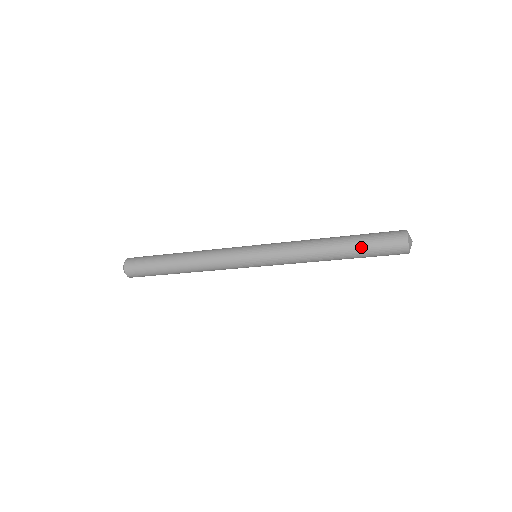
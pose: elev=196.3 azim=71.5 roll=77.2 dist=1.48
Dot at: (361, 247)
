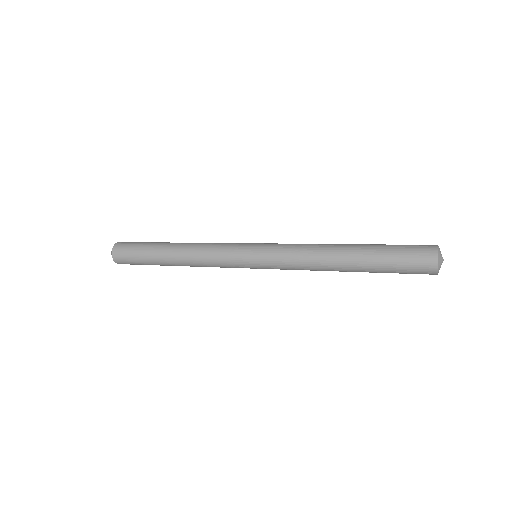
Dot at: (379, 267)
